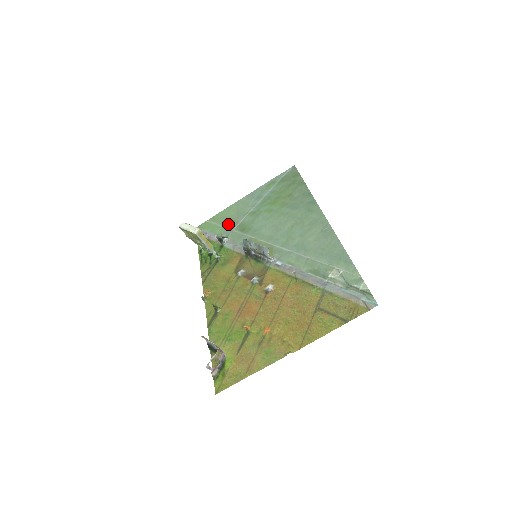
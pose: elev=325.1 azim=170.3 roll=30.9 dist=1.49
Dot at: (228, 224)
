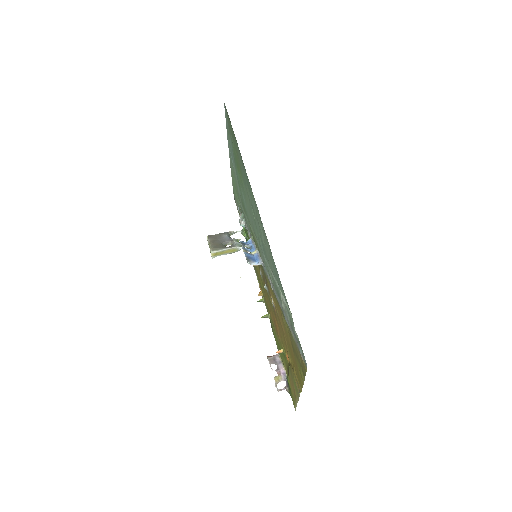
Dot at: (238, 197)
